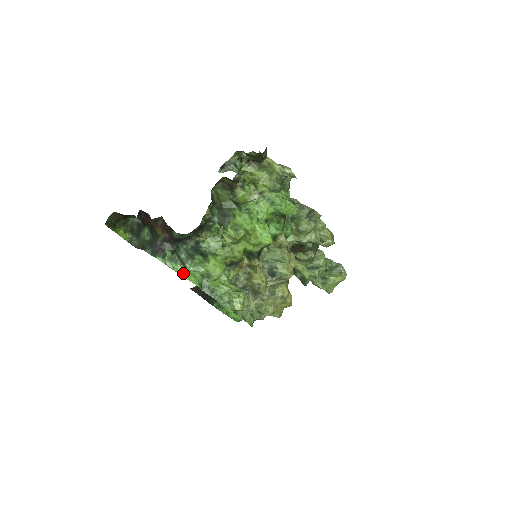
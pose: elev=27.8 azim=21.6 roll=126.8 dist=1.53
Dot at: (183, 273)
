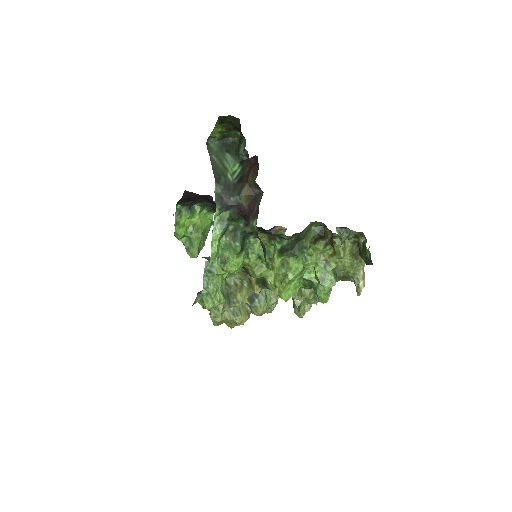
Dot at: (215, 242)
